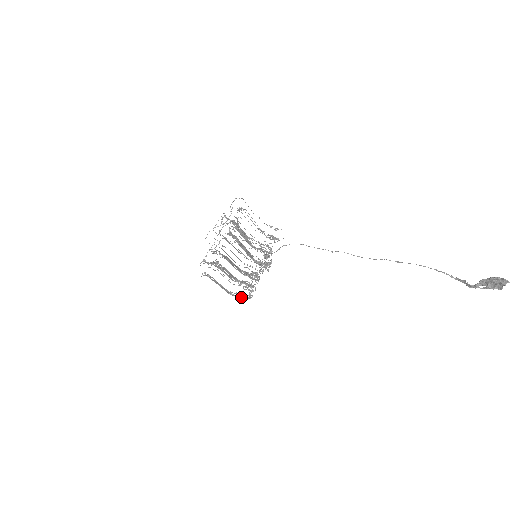
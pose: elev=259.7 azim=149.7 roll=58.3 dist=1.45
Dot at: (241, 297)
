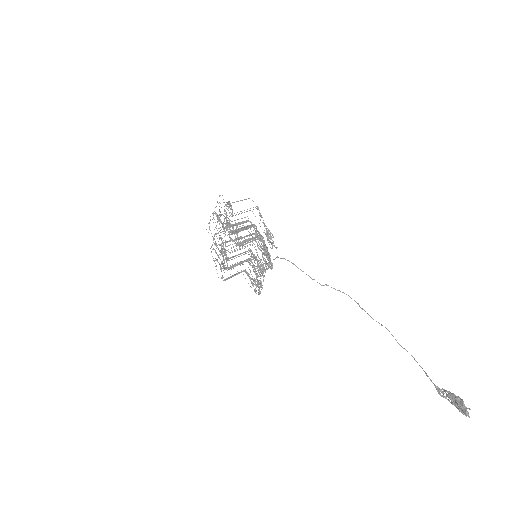
Dot at: (253, 286)
